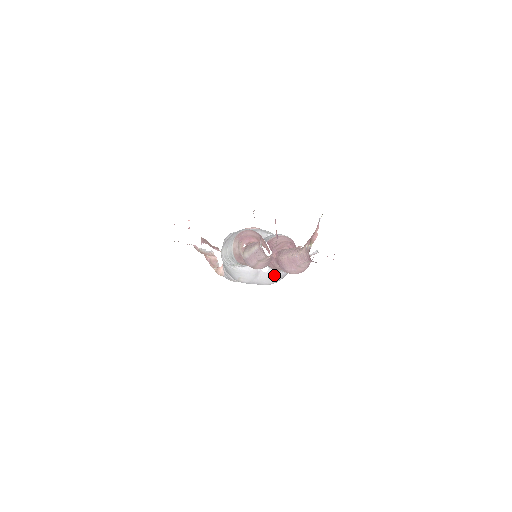
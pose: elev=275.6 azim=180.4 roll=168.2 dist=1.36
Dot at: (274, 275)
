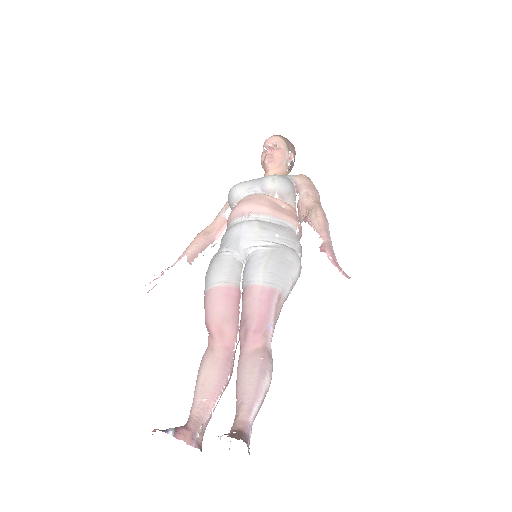
Dot at: occluded
